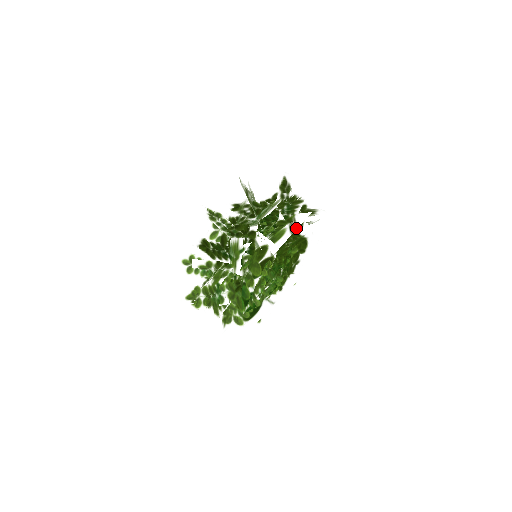
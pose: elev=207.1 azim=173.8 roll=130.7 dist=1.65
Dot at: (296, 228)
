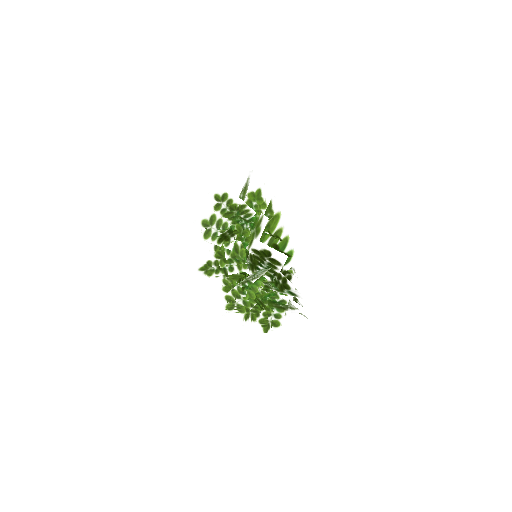
Dot at: occluded
